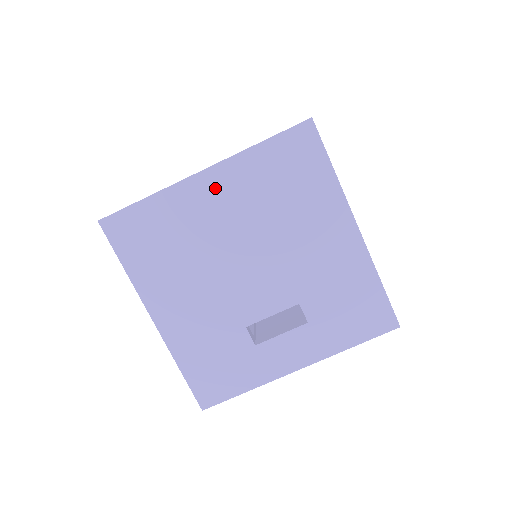
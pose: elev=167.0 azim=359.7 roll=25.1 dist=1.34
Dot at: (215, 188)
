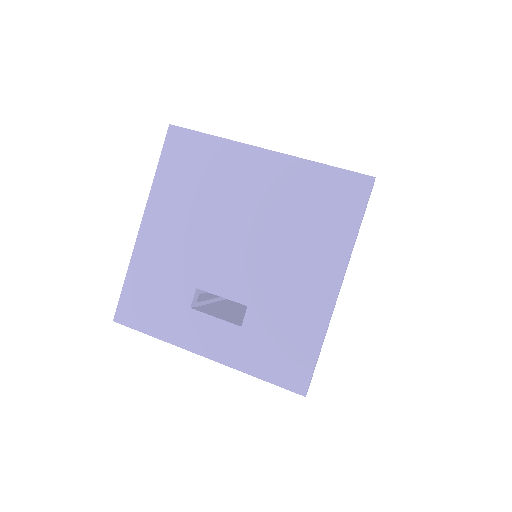
Dot at: (264, 169)
